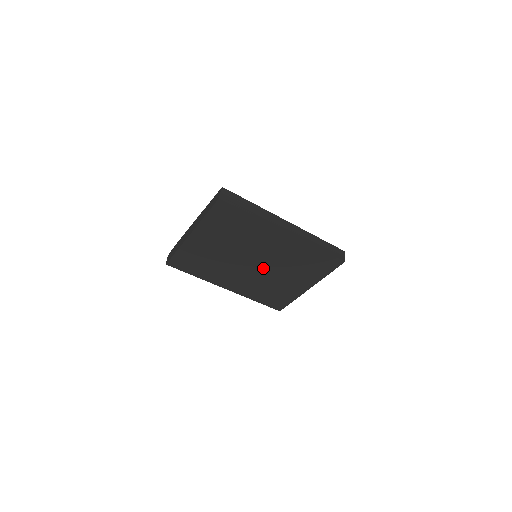
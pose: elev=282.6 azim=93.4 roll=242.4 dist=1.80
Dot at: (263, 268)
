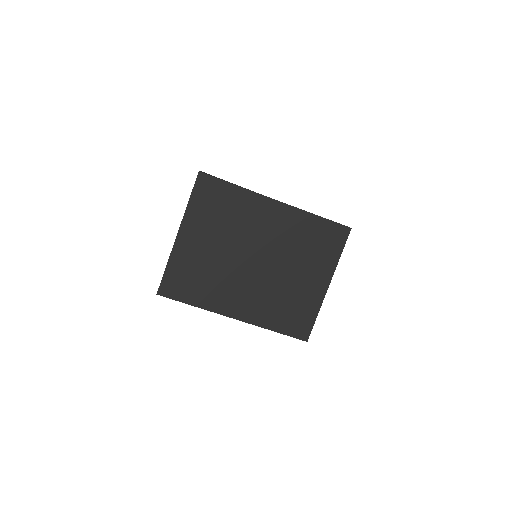
Dot at: (268, 266)
